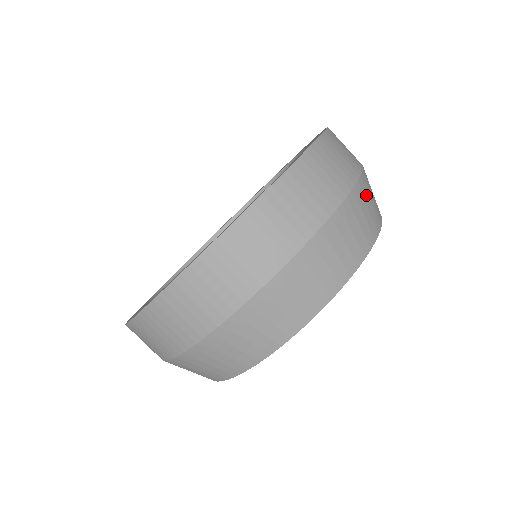
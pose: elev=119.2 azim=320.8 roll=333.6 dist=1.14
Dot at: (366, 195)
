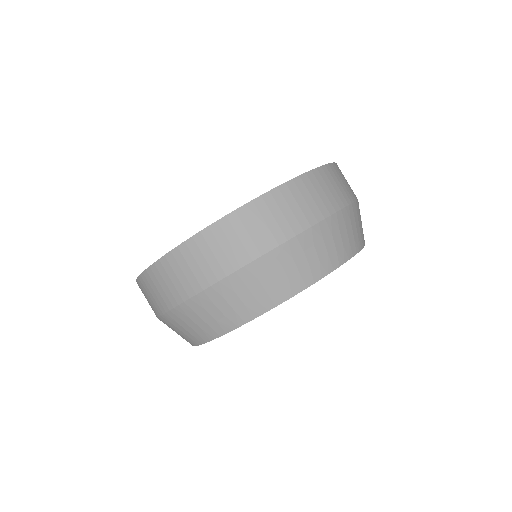
Dot at: occluded
